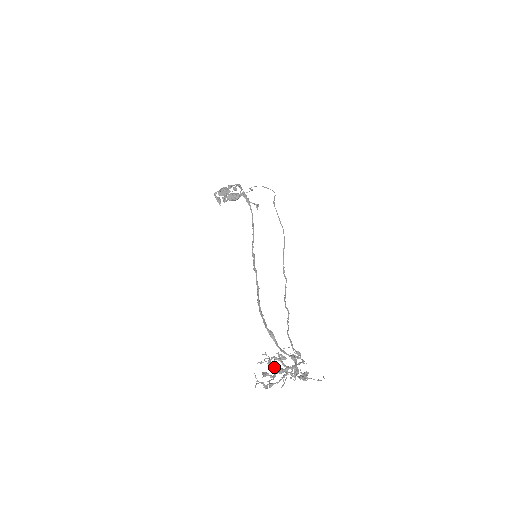
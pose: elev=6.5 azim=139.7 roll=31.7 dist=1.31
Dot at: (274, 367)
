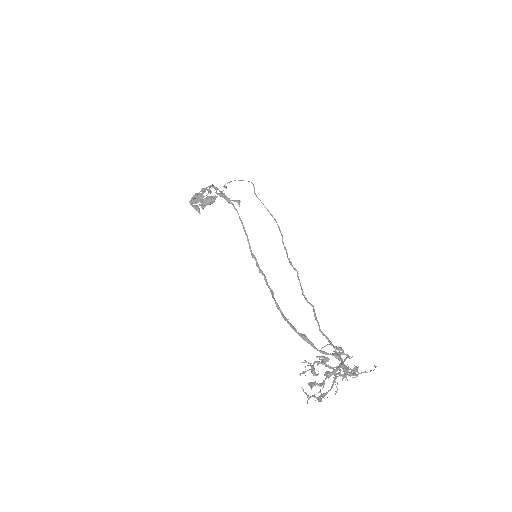
Dot at: occluded
